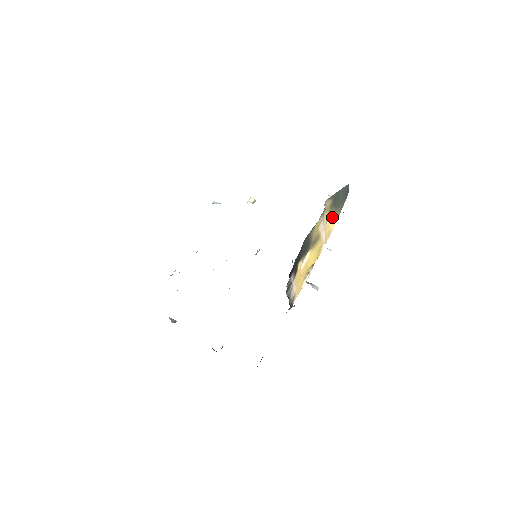
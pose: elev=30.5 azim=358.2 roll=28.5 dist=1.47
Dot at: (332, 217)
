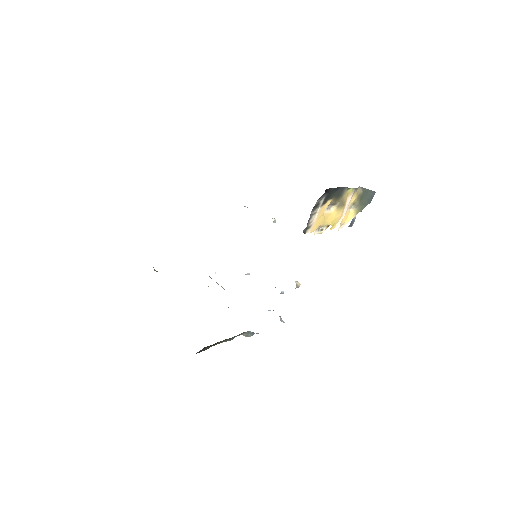
Dot at: (353, 210)
